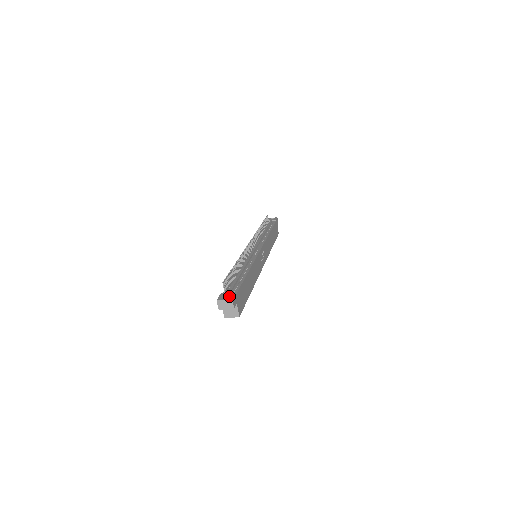
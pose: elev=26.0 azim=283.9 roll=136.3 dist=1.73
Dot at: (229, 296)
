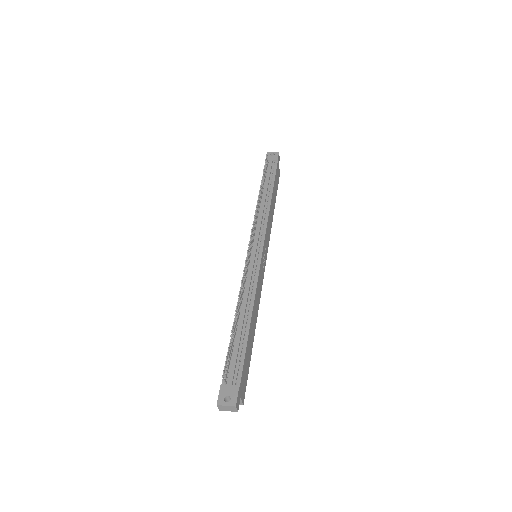
Dot at: (231, 398)
